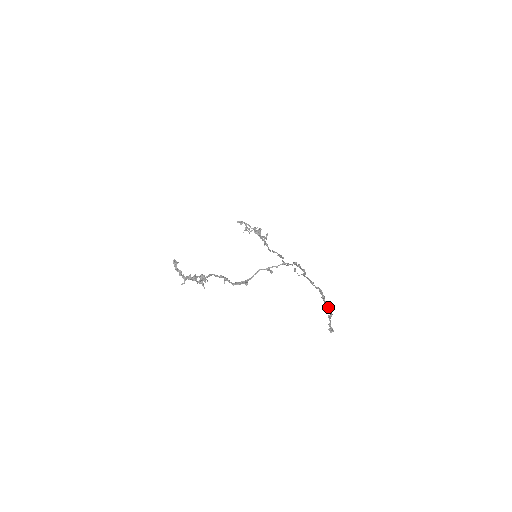
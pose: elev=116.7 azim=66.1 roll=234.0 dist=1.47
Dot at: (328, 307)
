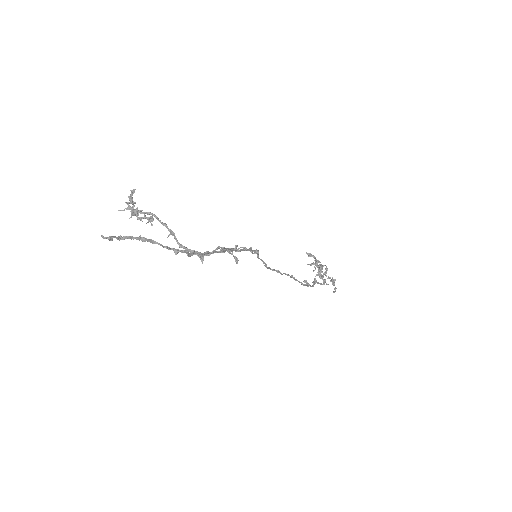
Dot at: (173, 248)
